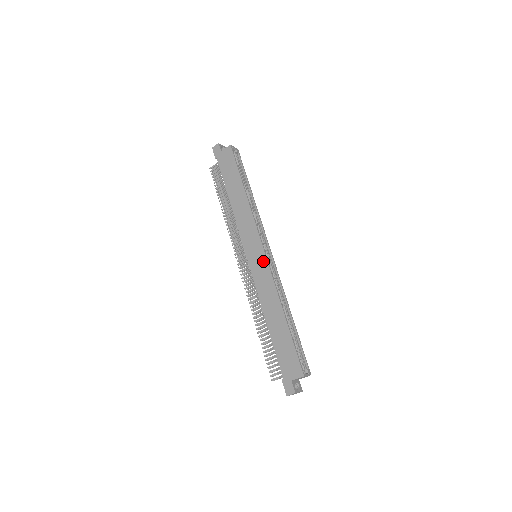
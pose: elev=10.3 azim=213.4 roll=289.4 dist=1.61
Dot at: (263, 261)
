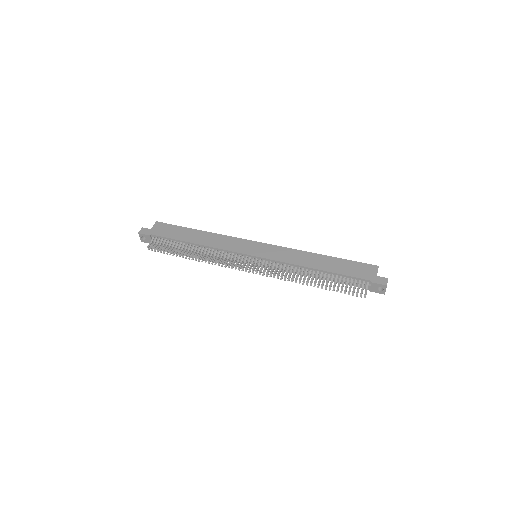
Dot at: (269, 247)
